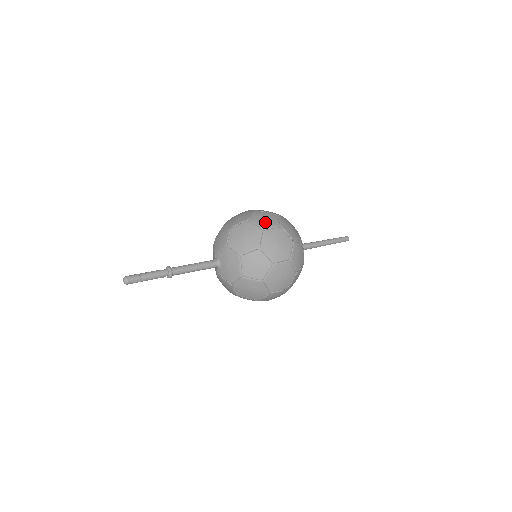
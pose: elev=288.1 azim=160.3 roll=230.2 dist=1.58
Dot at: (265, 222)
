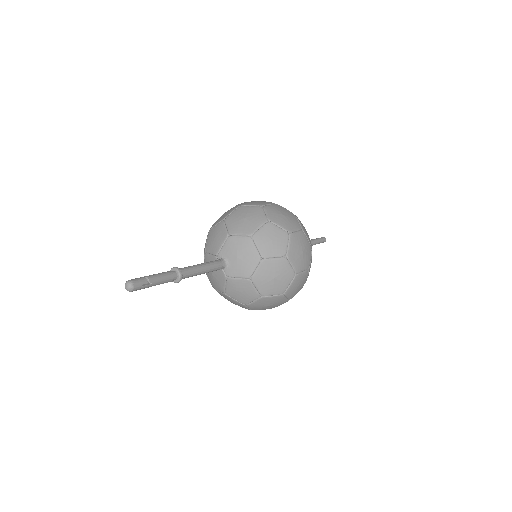
Dot at: (258, 202)
